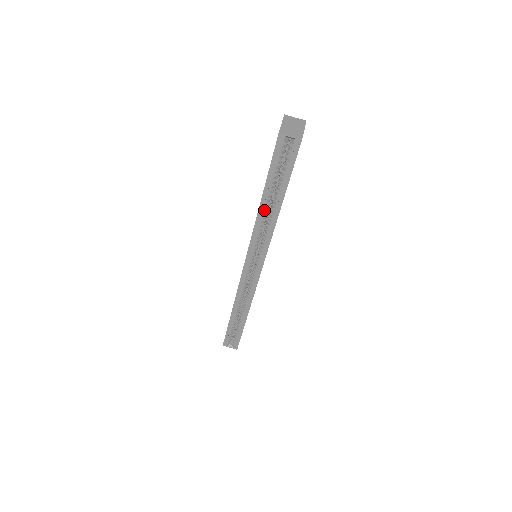
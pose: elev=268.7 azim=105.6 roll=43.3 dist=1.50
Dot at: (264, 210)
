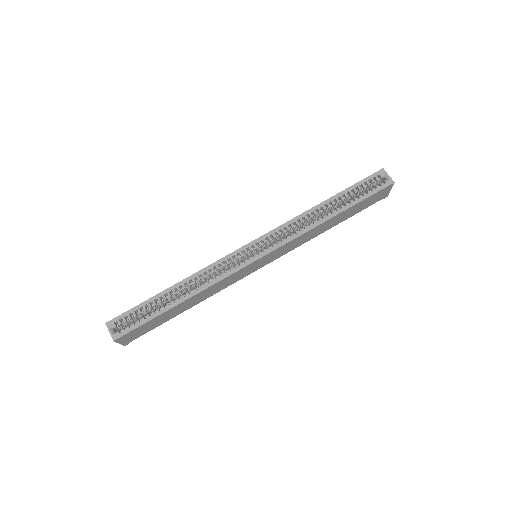
Dot at: (319, 209)
